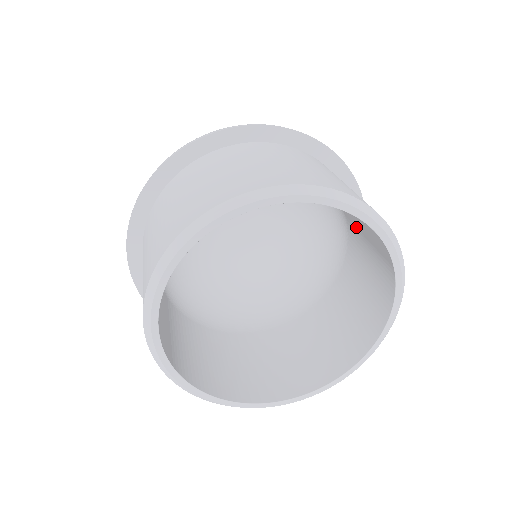
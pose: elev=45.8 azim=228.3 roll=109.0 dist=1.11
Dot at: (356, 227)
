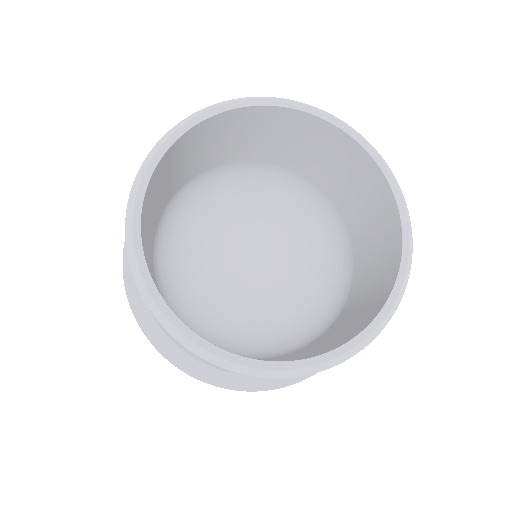
Dot at: (350, 311)
